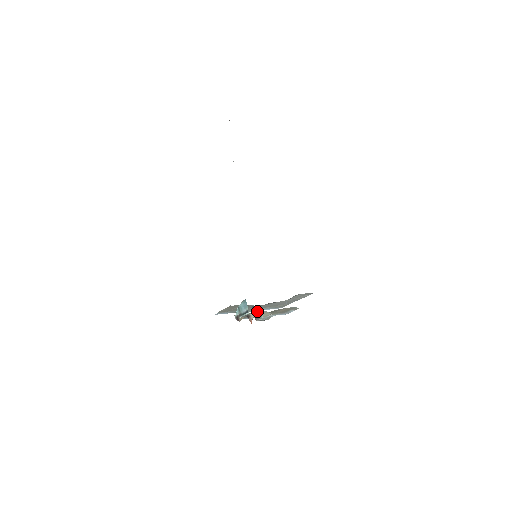
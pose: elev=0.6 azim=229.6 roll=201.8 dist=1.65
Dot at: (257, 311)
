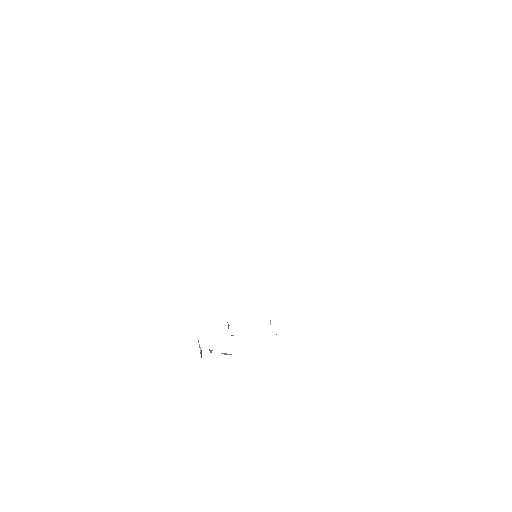
Dot at: occluded
